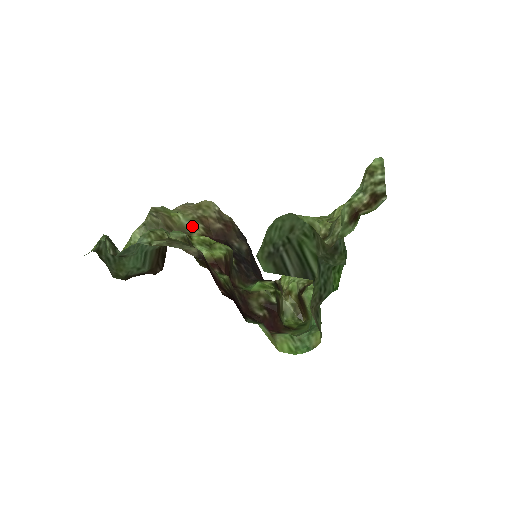
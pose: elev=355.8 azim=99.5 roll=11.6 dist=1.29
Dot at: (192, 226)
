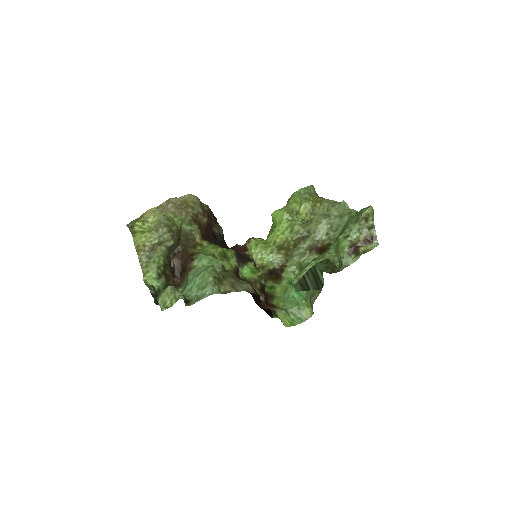
Dot at: (192, 230)
